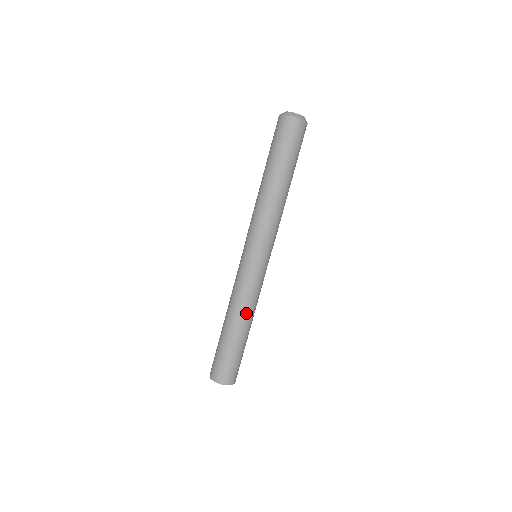
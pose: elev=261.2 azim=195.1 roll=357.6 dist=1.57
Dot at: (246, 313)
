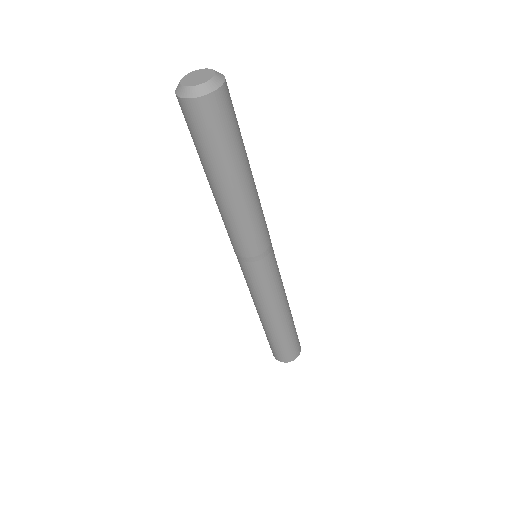
Dot at: (267, 314)
